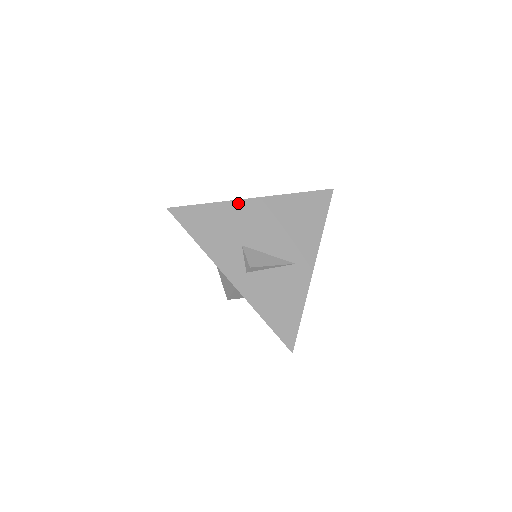
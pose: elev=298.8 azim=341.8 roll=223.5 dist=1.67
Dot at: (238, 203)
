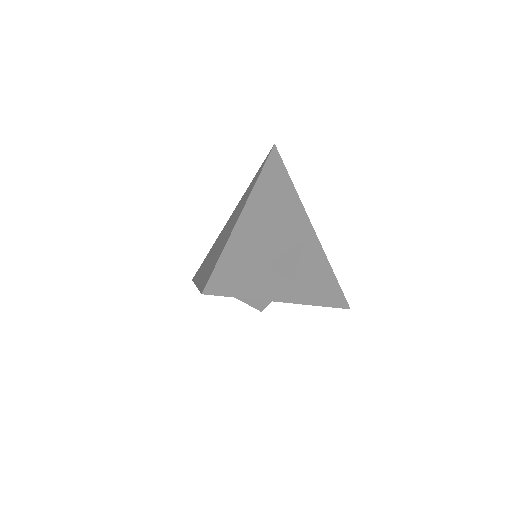
Dot at: (238, 228)
